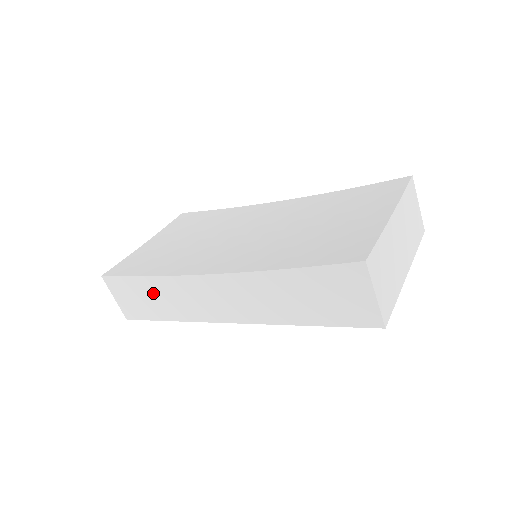
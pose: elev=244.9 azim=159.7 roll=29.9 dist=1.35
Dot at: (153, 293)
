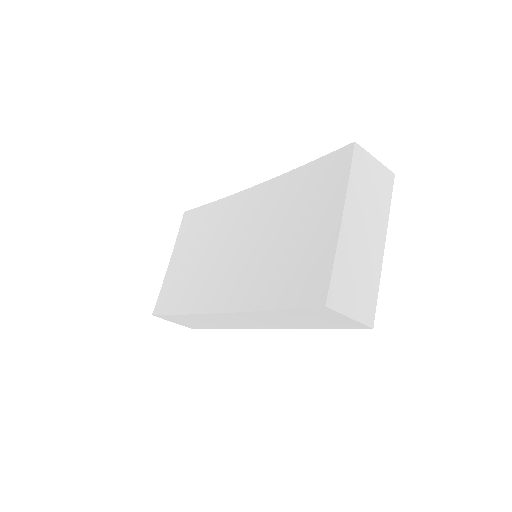
Dot at: (194, 320)
